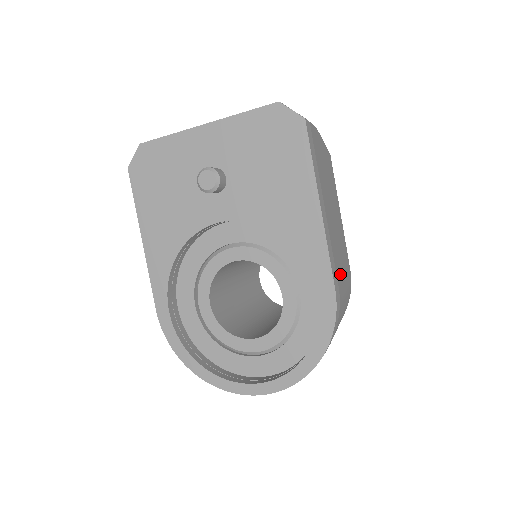
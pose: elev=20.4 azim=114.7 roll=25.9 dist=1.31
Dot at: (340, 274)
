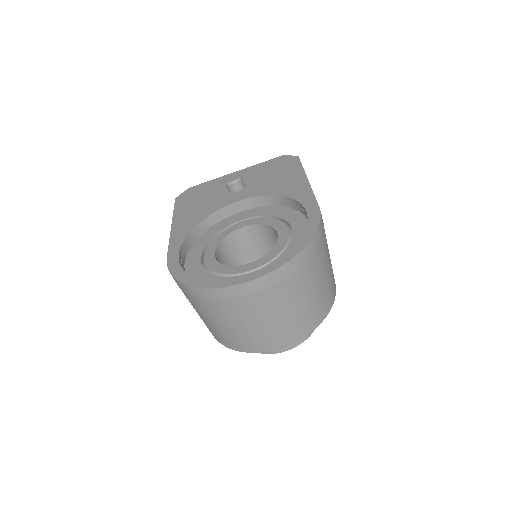
Dot at: occluded
